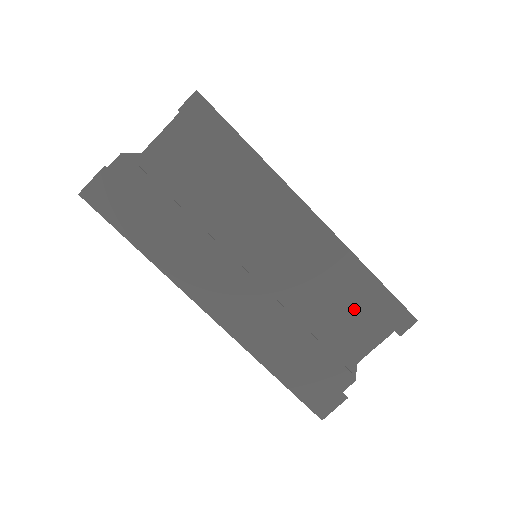
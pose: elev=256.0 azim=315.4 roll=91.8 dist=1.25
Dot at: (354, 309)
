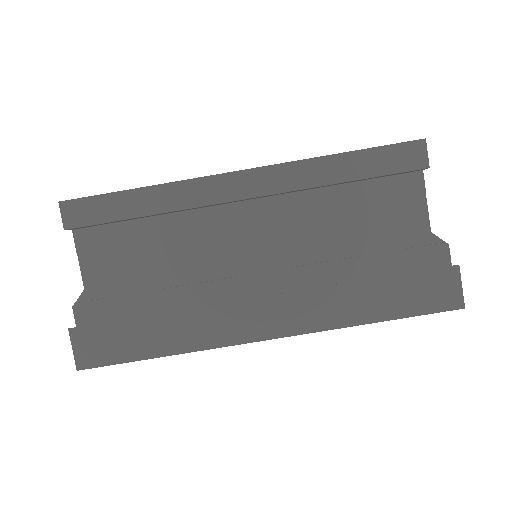
Dot at: (369, 196)
